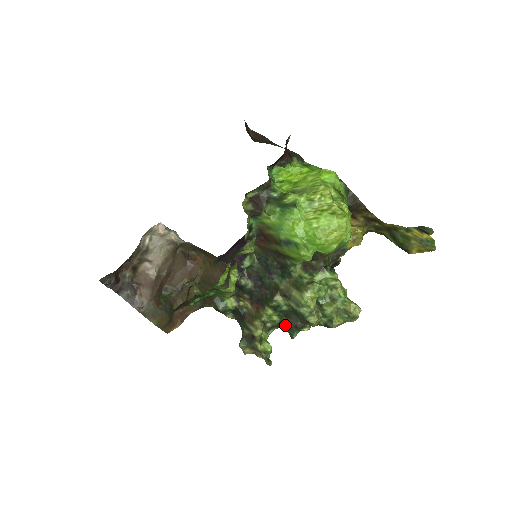
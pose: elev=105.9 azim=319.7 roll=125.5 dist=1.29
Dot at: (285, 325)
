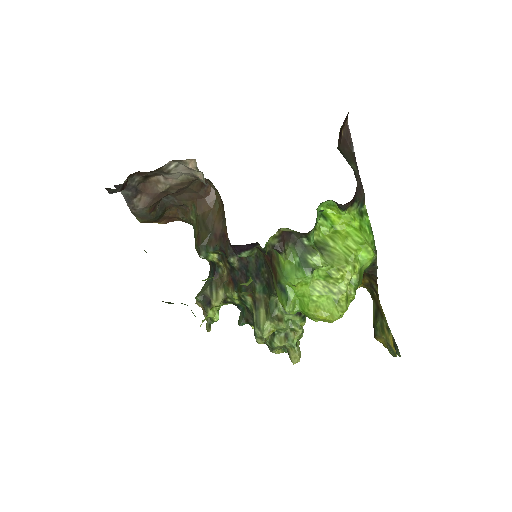
Dot at: (241, 309)
